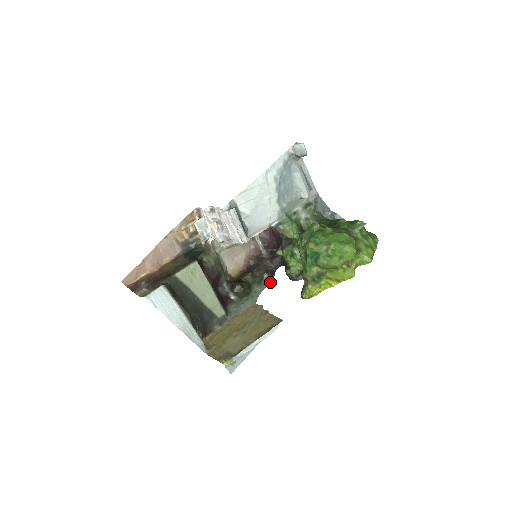
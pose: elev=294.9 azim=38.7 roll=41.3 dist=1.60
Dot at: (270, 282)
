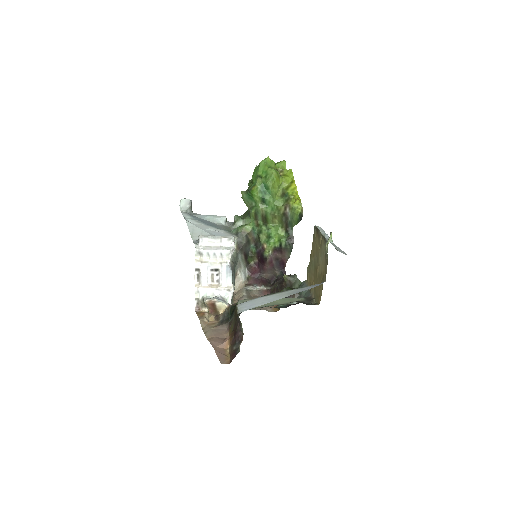
Dot at: (294, 275)
